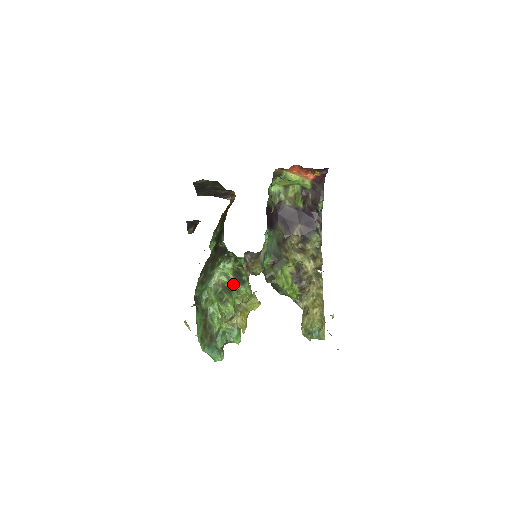
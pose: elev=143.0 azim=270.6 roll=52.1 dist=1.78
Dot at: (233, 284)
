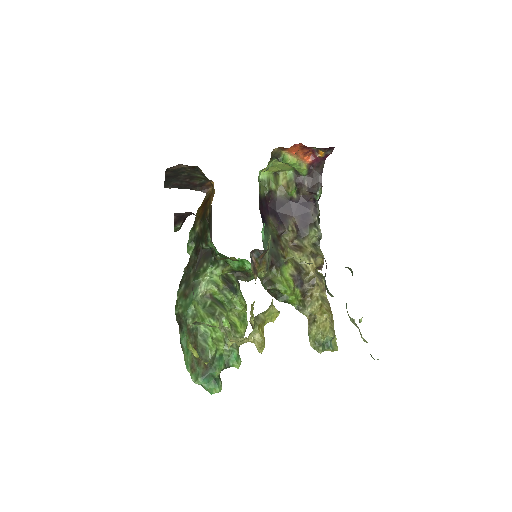
Dot at: (224, 294)
